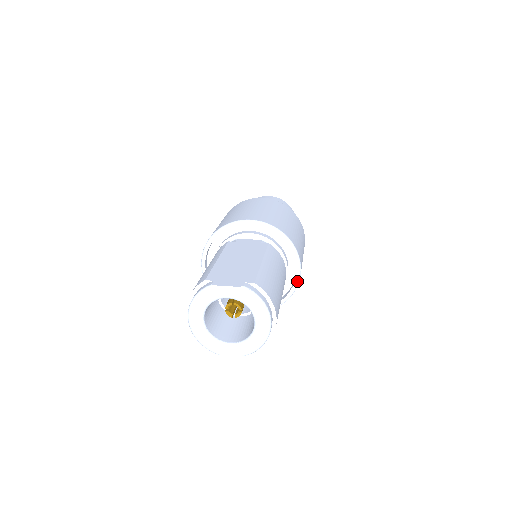
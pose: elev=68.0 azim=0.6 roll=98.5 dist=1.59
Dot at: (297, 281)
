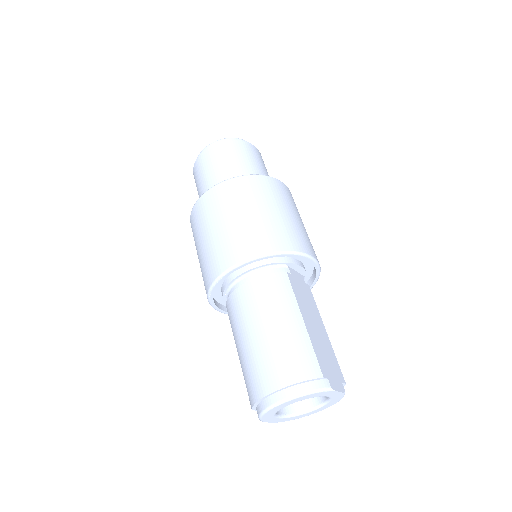
Dot at: occluded
